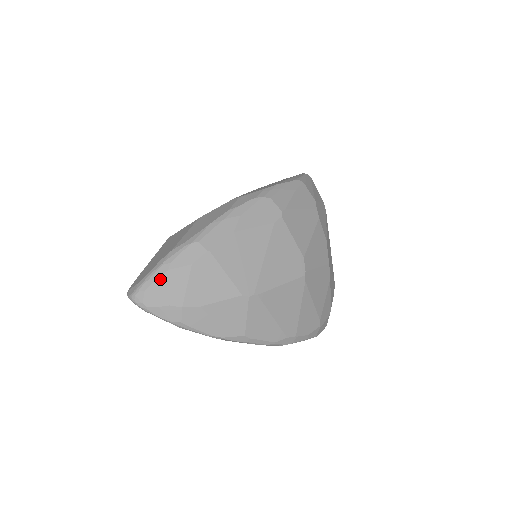
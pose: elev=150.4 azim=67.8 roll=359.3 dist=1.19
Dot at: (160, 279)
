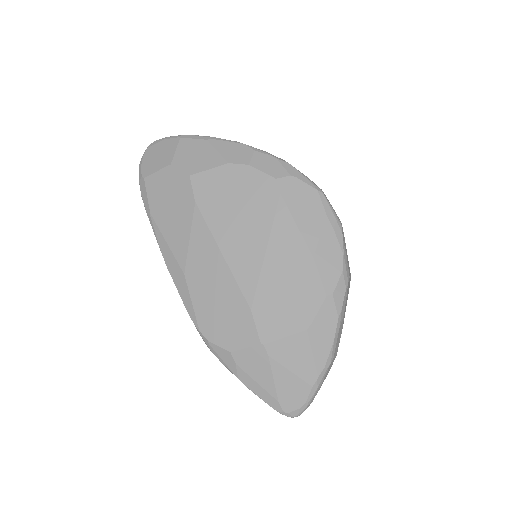
Dot at: occluded
